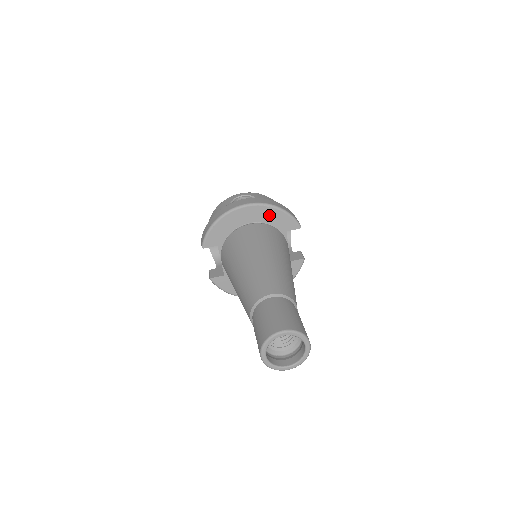
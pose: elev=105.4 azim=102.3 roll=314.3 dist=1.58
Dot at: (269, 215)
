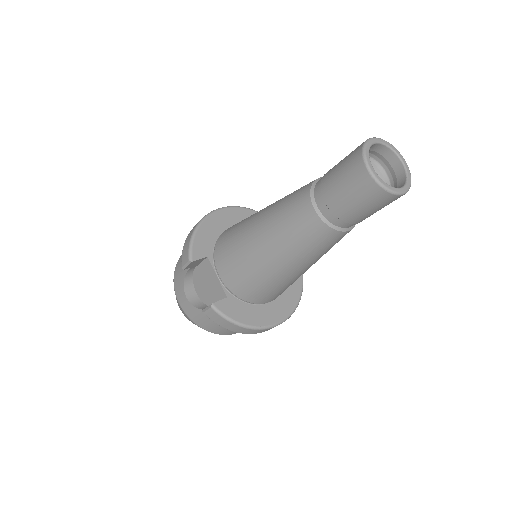
Dot at: occluded
